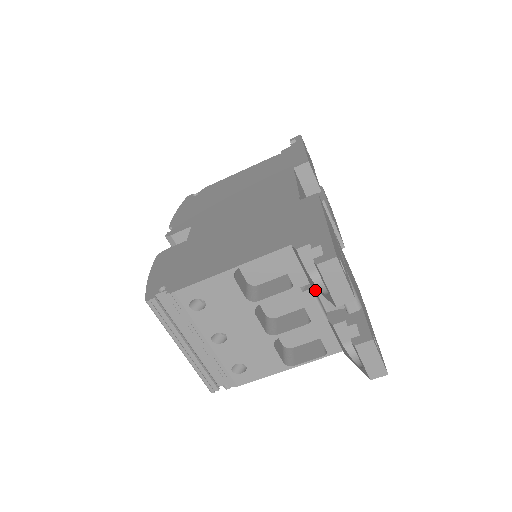
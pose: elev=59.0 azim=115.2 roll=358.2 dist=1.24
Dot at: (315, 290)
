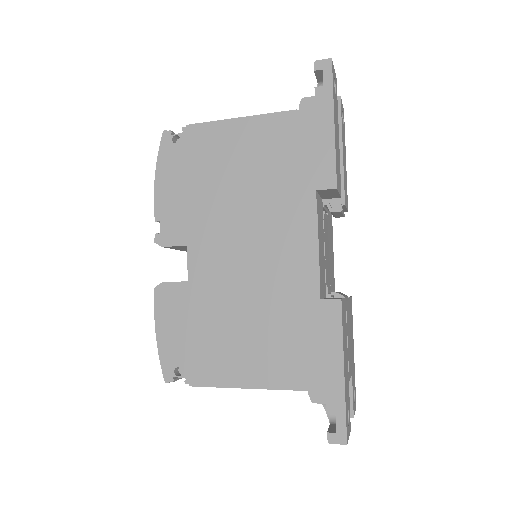
Dot at: occluded
